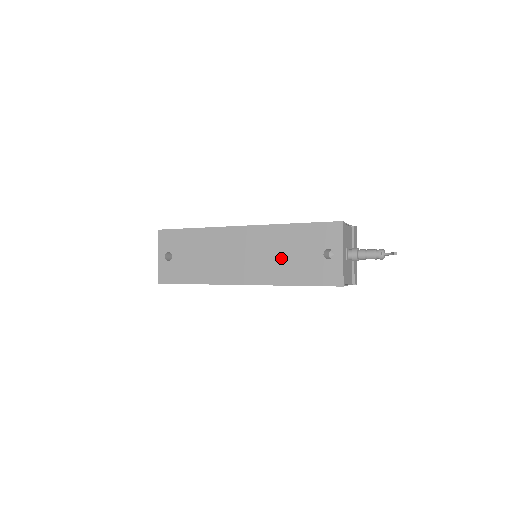
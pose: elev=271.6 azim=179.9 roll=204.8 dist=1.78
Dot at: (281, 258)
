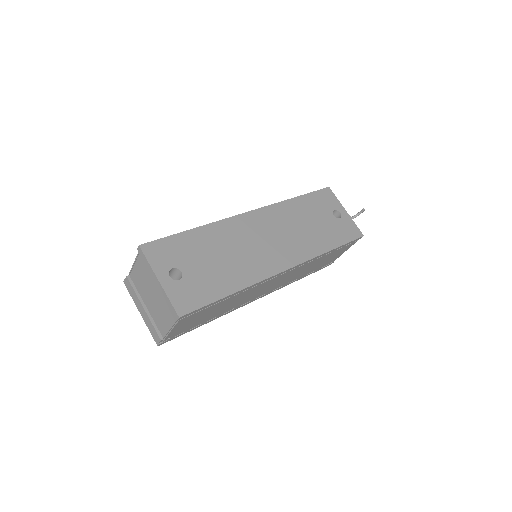
Dot at: (305, 230)
